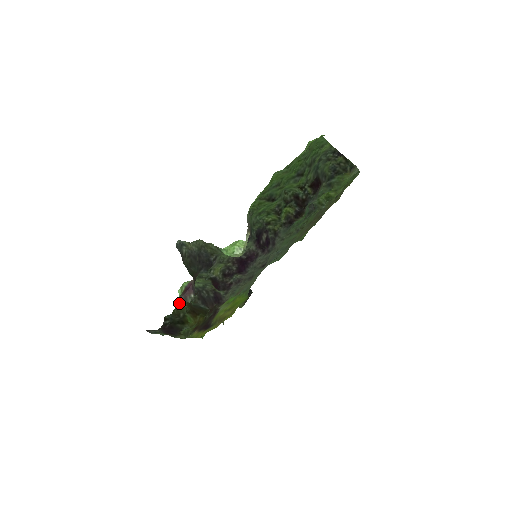
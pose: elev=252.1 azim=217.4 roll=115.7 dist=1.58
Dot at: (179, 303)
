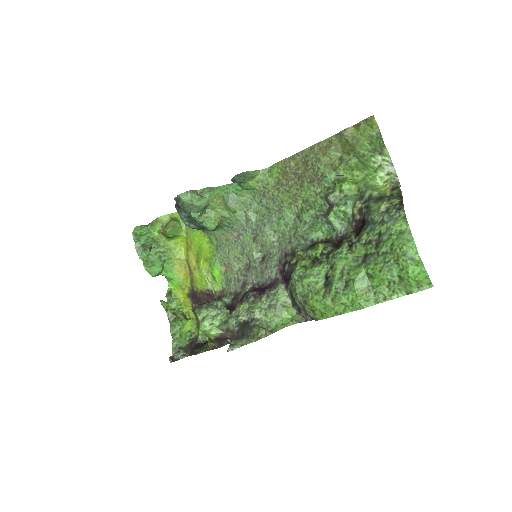
Dot at: (214, 348)
